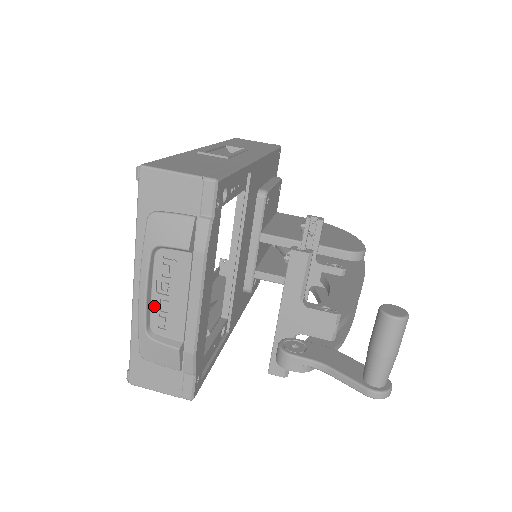
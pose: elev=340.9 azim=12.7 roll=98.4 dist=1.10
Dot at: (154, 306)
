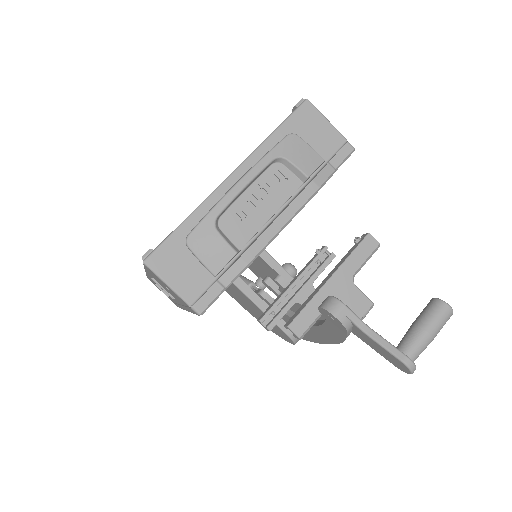
Dot at: (237, 203)
